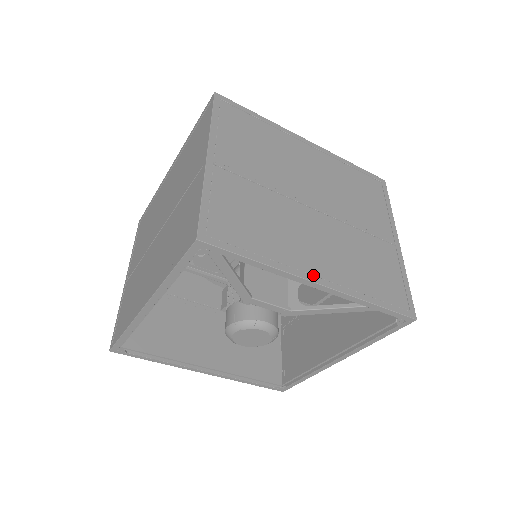
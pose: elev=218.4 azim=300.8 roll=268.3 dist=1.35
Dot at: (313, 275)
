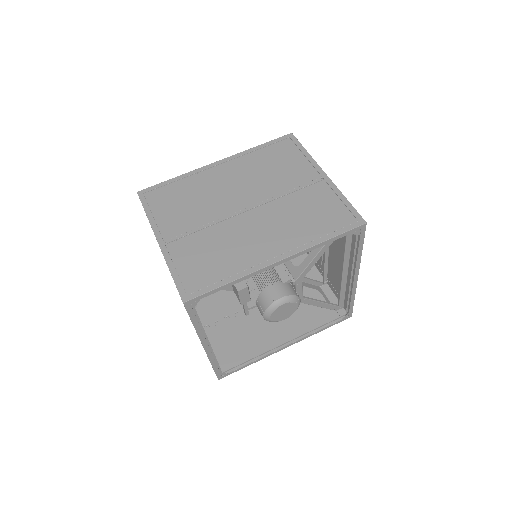
Dot at: occluded
